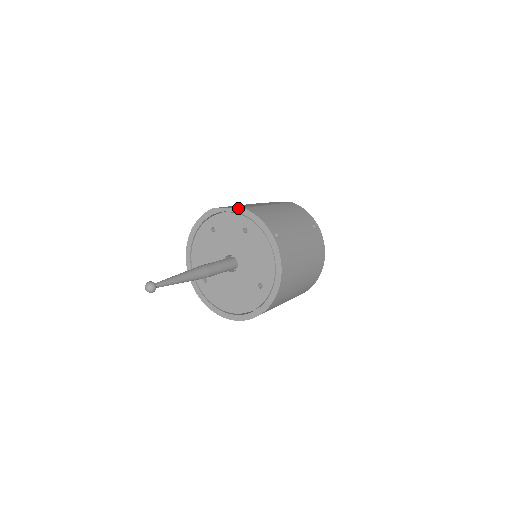
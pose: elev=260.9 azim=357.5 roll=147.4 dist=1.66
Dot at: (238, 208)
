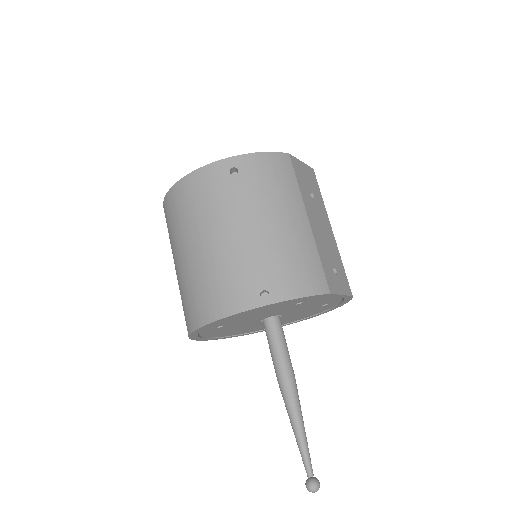
Dot at: (350, 296)
